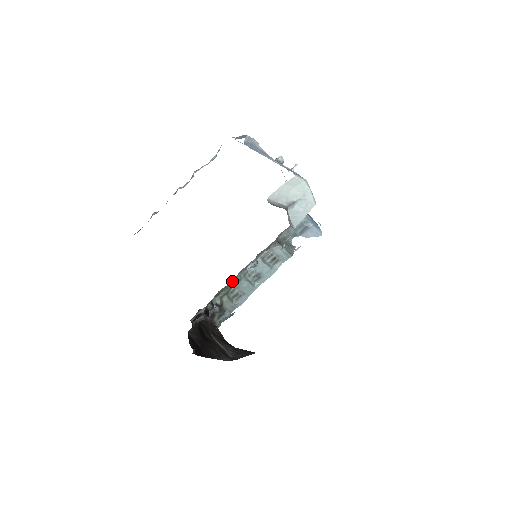
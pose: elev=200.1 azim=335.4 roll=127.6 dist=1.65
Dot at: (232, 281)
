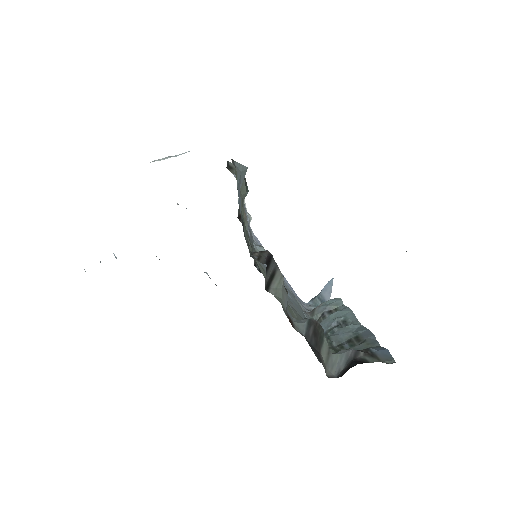
Dot at: occluded
